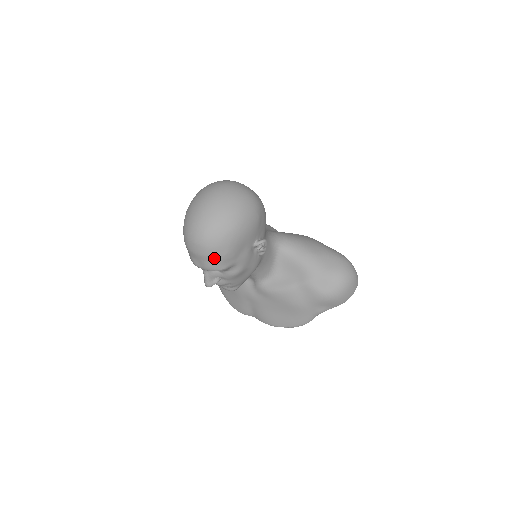
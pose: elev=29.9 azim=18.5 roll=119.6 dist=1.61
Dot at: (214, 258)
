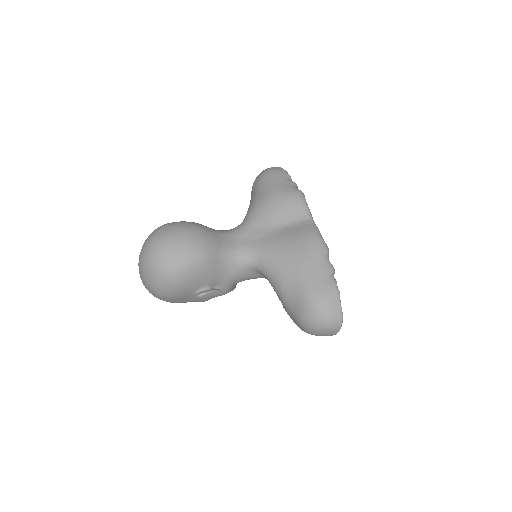
Dot at: occluded
